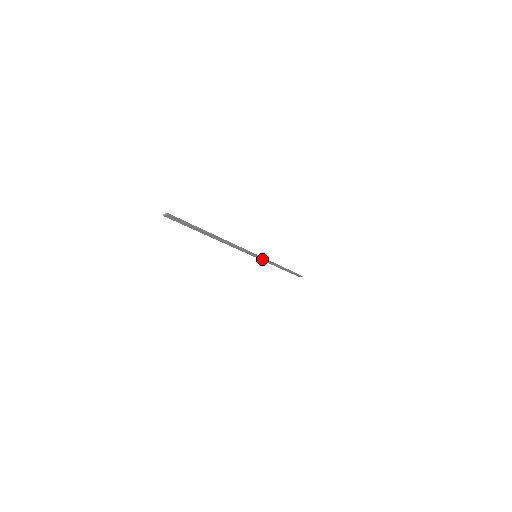
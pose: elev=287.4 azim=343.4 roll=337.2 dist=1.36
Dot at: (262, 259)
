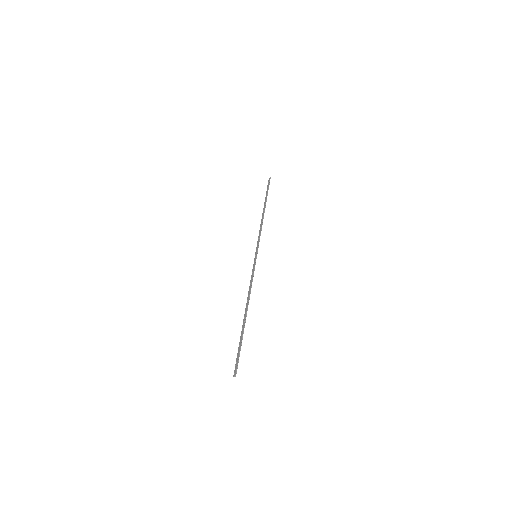
Dot at: (257, 246)
